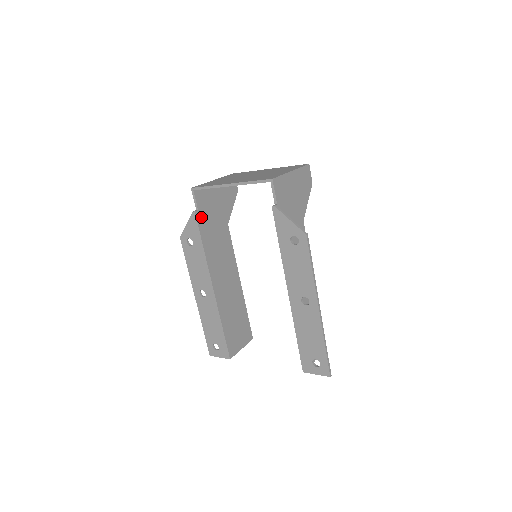
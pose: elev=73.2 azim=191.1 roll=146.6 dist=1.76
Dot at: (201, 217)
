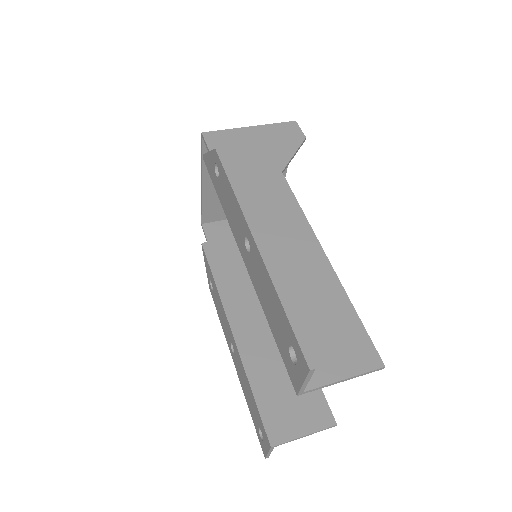
Dot at: (213, 249)
